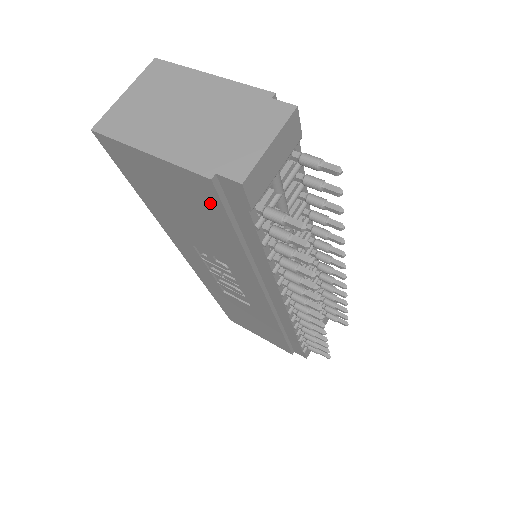
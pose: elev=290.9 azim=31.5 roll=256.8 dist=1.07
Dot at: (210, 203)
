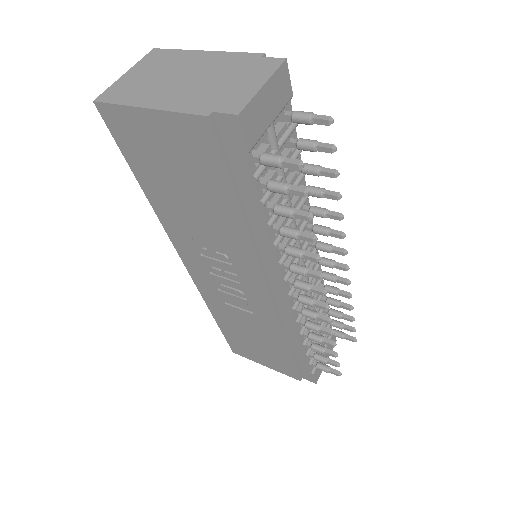
Dot at: (208, 155)
